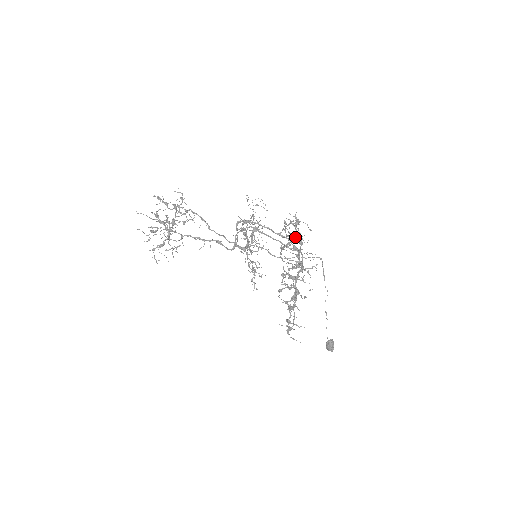
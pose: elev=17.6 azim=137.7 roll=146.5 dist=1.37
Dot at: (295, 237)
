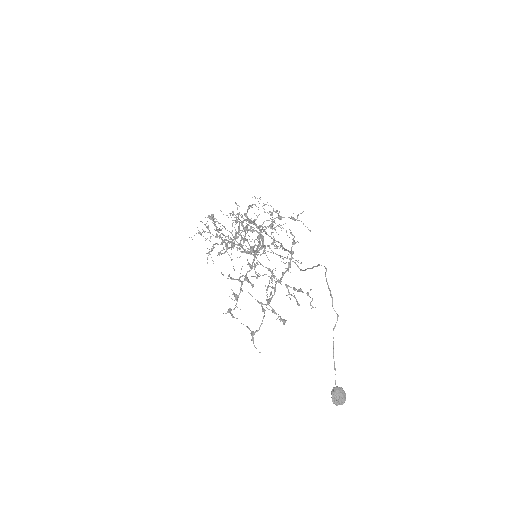
Dot at: occluded
